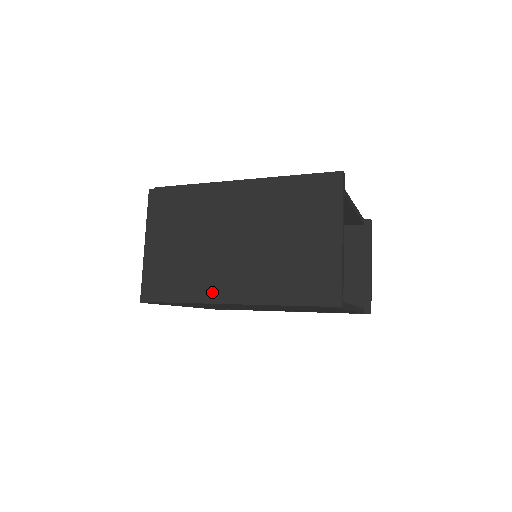
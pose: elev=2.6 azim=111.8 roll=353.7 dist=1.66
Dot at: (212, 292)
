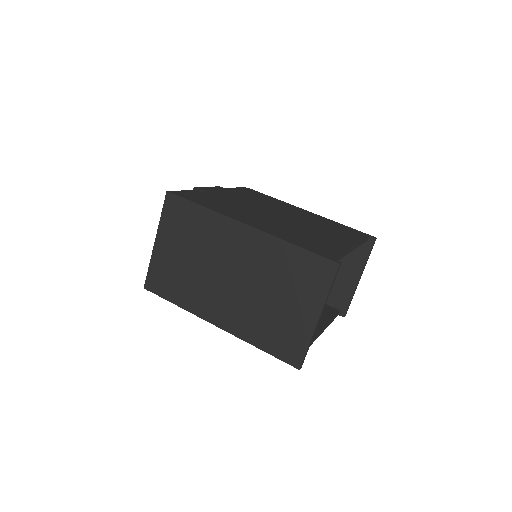
Dot at: (203, 309)
